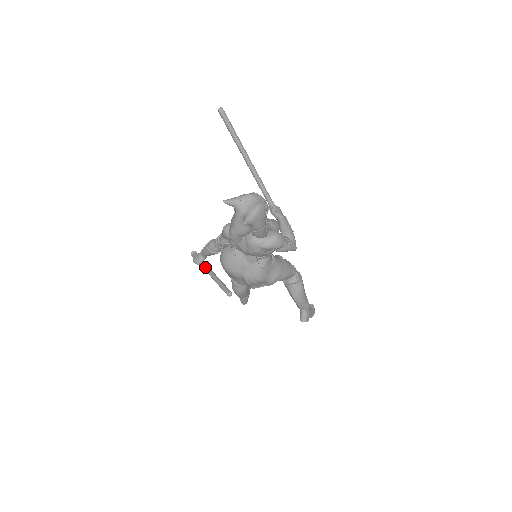
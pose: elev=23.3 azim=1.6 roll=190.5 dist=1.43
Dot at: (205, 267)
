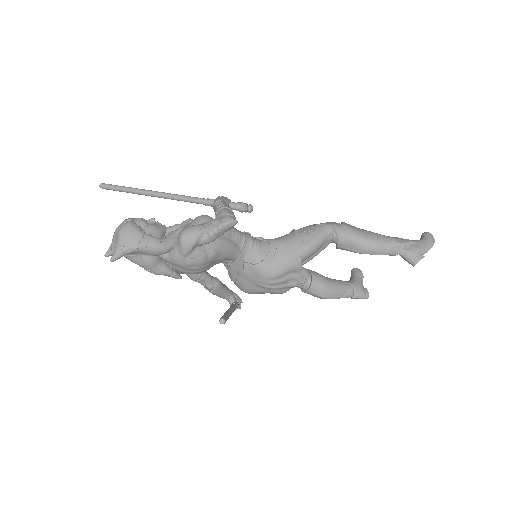
Dot at: occluded
